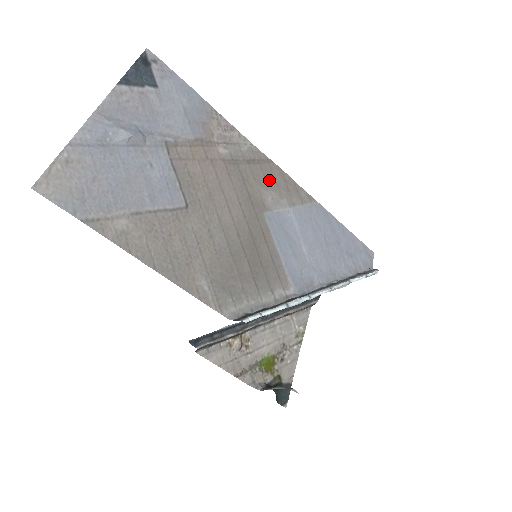
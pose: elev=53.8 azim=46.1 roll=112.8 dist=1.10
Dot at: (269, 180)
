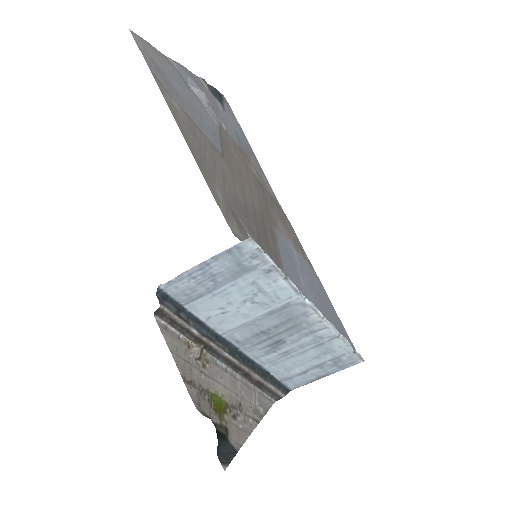
Dot at: (282, 220)
